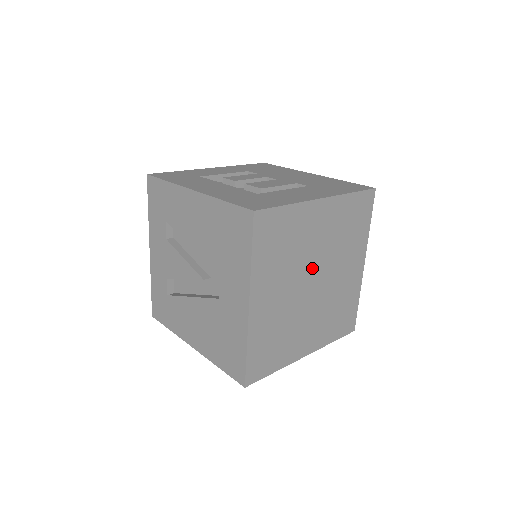
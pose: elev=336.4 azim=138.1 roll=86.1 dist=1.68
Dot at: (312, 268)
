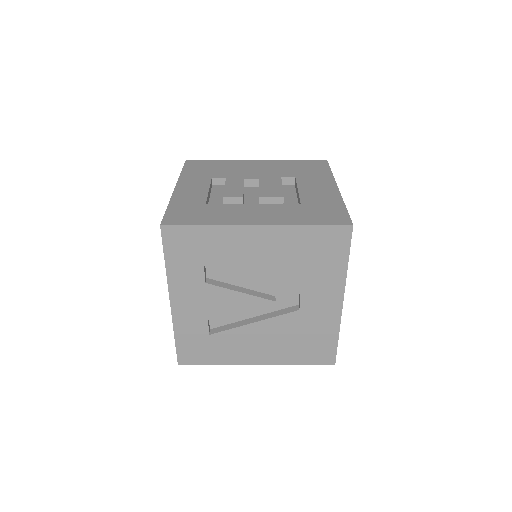
Dot at: occluded
